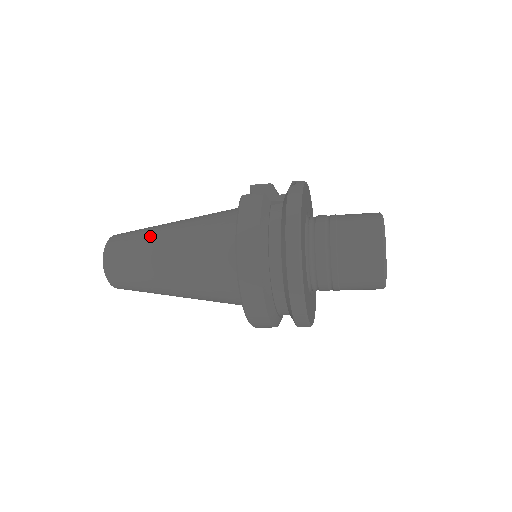
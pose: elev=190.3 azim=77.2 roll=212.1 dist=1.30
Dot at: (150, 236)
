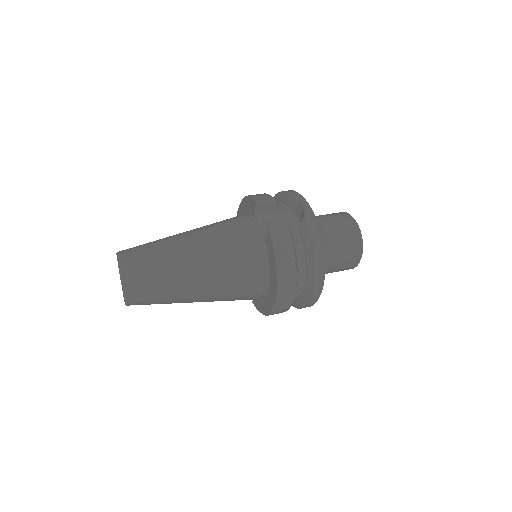
Dot at: (174, 264)
